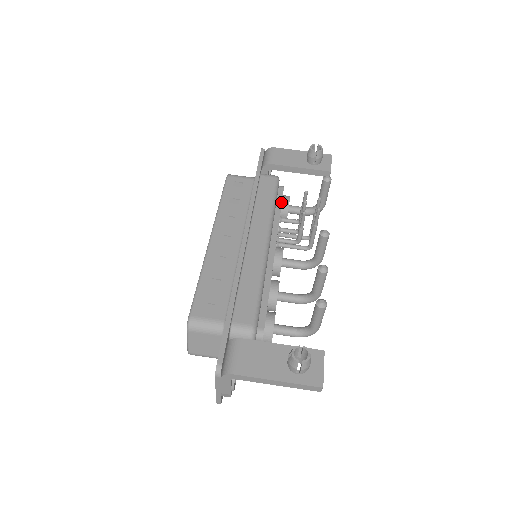
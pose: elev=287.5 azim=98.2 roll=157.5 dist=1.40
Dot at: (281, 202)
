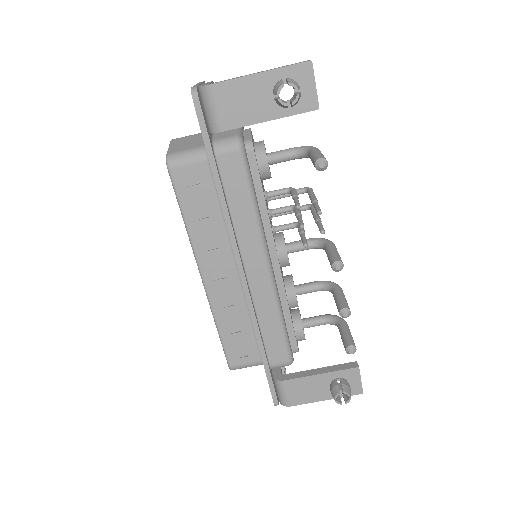
Dot at: (260, 181)
